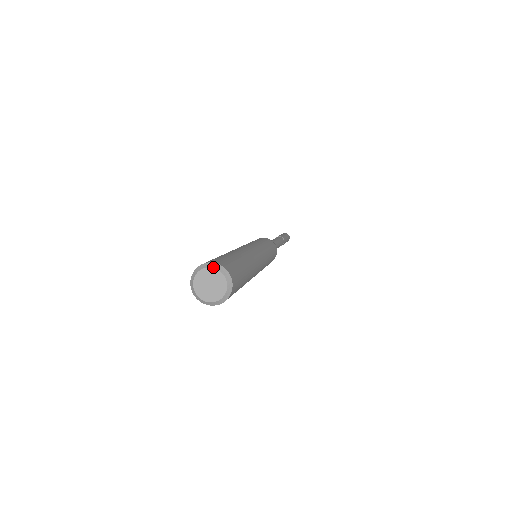
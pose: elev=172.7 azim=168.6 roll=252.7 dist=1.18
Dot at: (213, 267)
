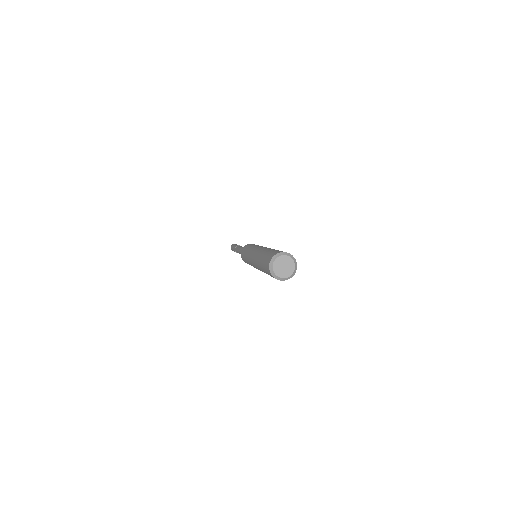
Dot at: (283, 255)
